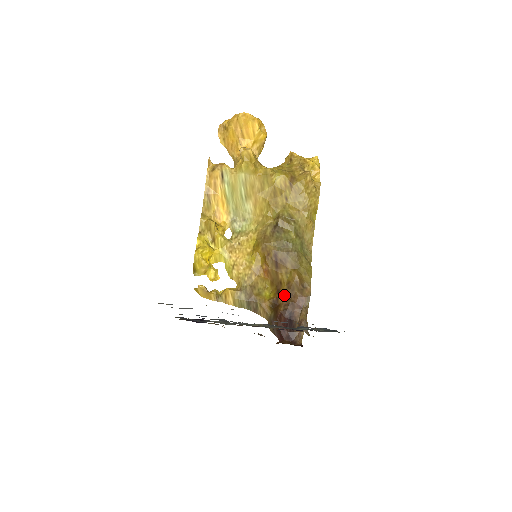
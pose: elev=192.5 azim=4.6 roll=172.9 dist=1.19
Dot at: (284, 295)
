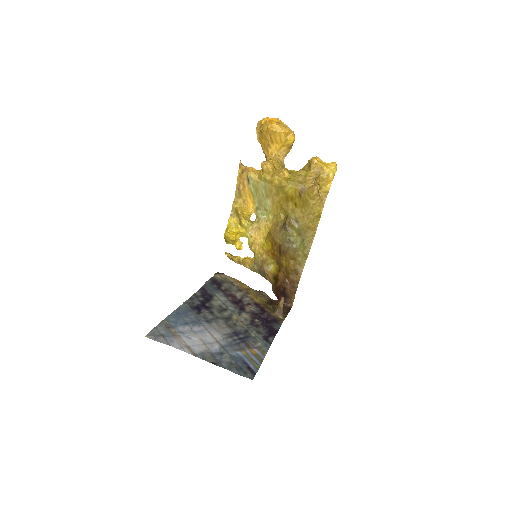
Dot at: (282, 275)
